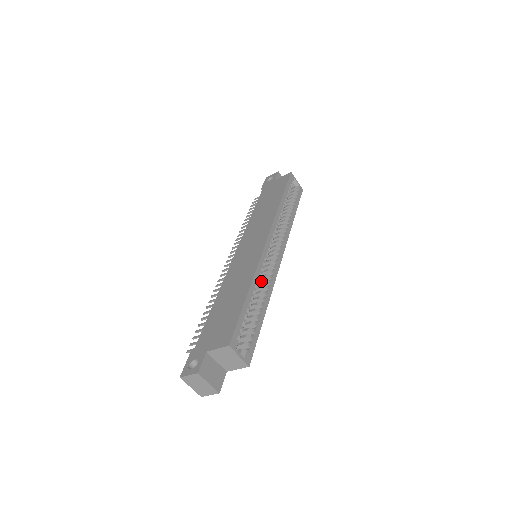
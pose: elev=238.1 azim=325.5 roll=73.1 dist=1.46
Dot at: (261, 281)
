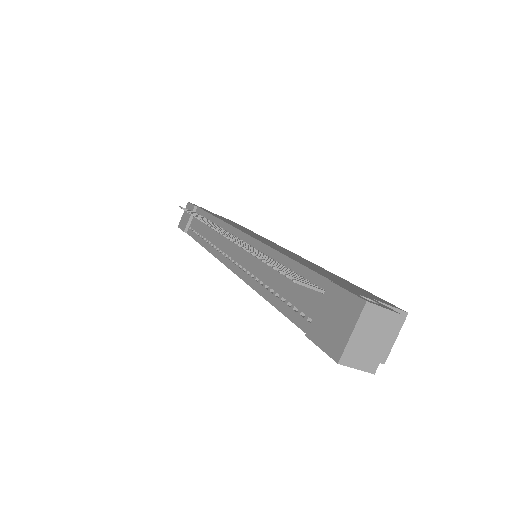
Dot at: occluded
